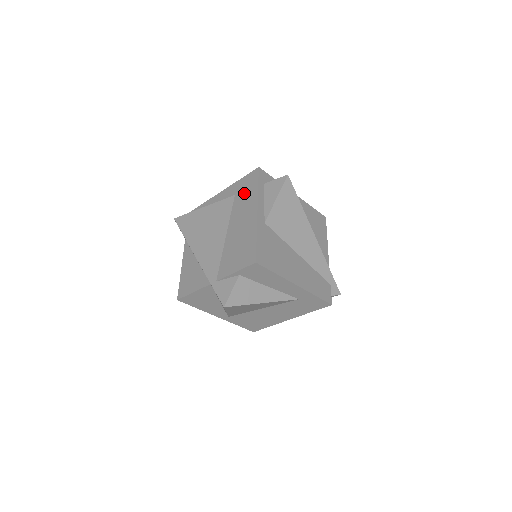
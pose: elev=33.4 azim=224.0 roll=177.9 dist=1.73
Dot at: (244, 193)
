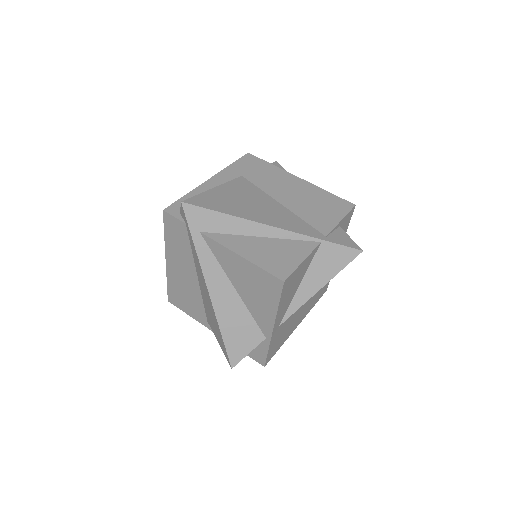
Dot at: (257, 171)
